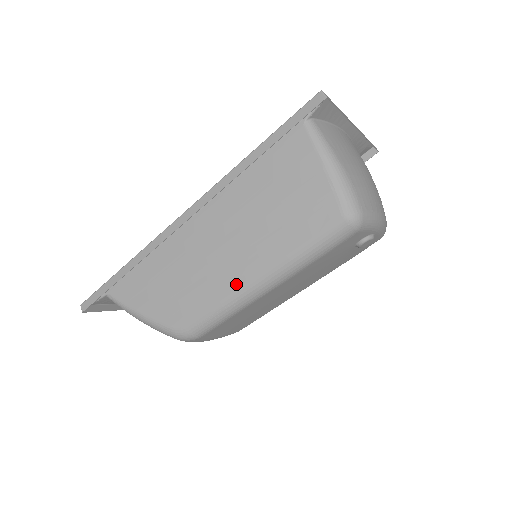
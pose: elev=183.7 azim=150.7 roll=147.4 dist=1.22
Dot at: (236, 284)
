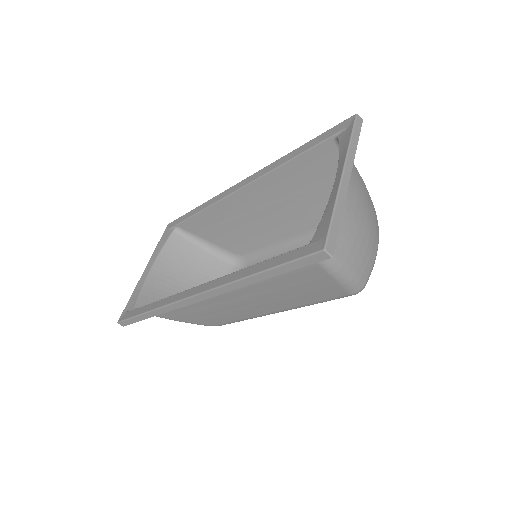
Dot at: (257, 314)
